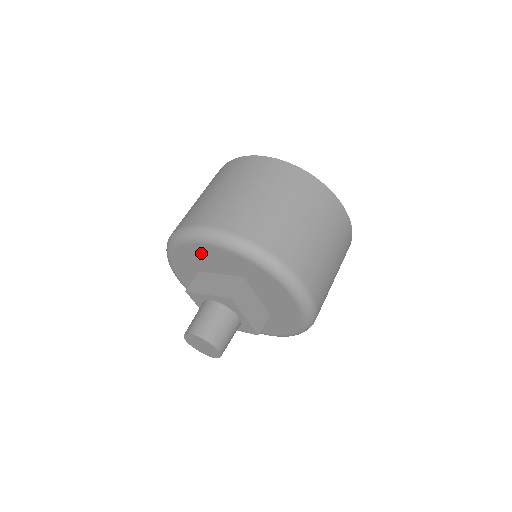
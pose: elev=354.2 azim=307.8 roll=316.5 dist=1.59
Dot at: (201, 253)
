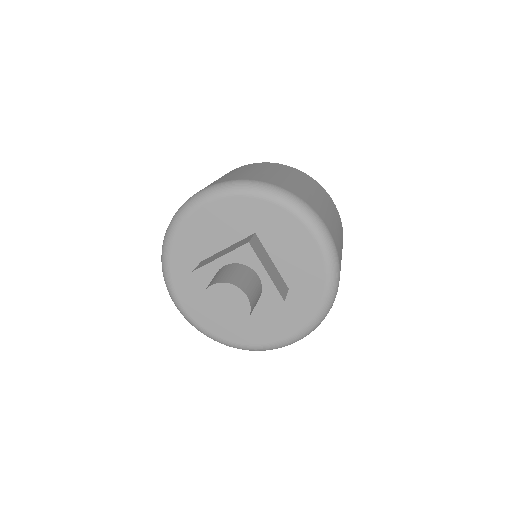
Dot at: (205, 222)
